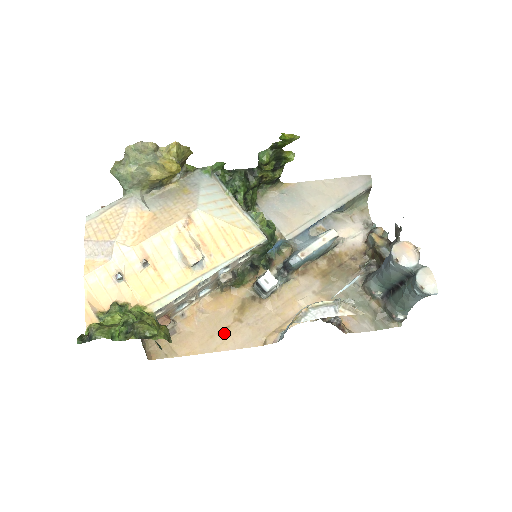
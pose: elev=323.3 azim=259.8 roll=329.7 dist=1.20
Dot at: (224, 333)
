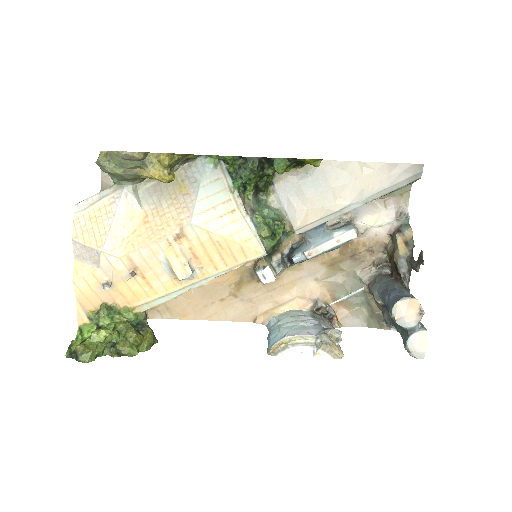
Dot at: (218, 305)
